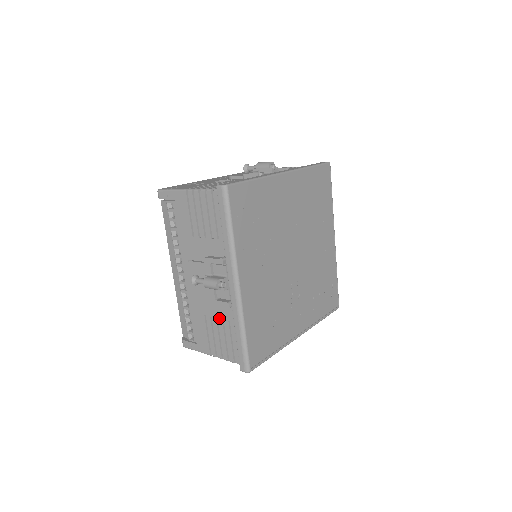
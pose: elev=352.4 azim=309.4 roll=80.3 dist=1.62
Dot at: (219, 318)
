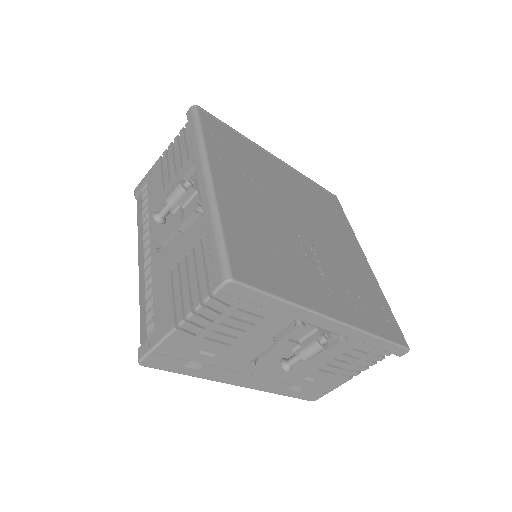
Dot at: (188, 249)
